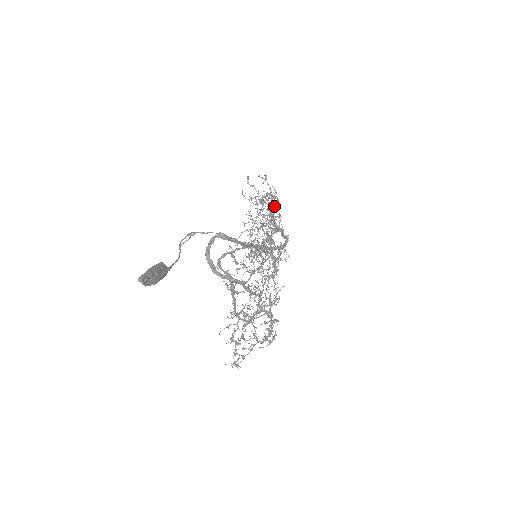
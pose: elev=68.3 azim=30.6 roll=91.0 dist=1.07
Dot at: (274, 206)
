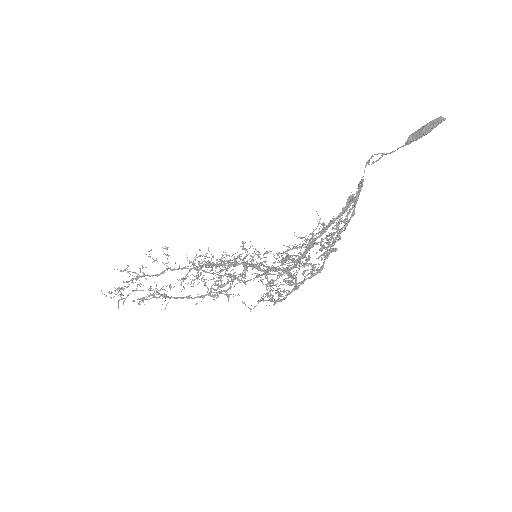
Dot at: occluded
